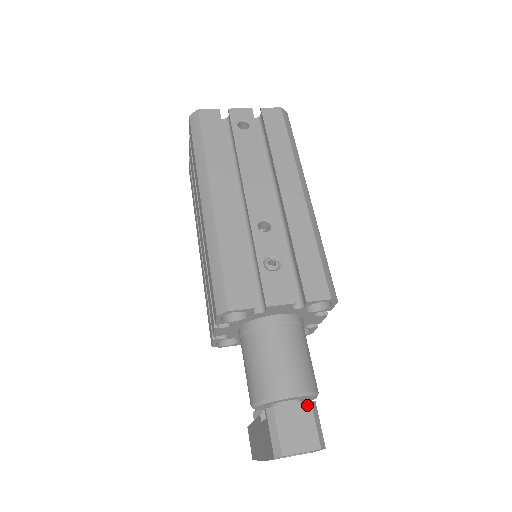
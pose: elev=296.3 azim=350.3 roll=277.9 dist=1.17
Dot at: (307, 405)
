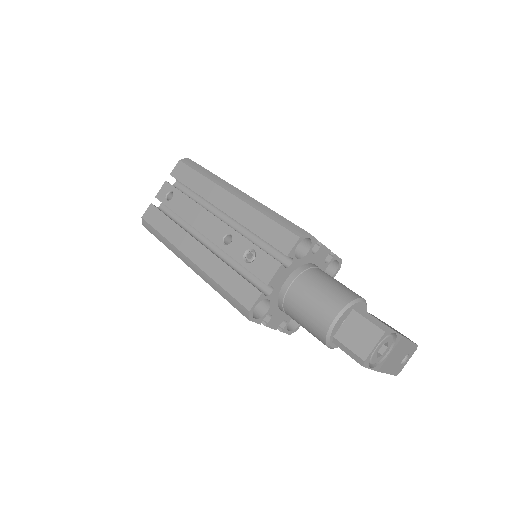
Dot at: (353, 314)
